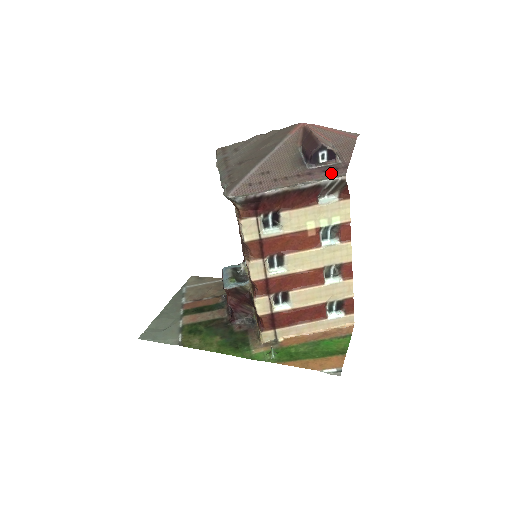
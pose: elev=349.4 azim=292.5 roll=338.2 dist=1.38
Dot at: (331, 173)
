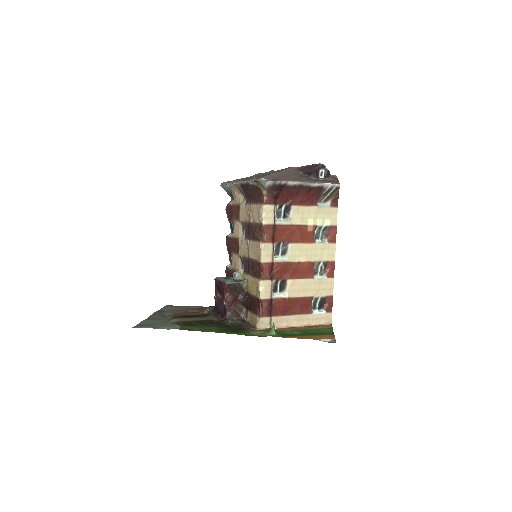
Dot at: (329, 182)
